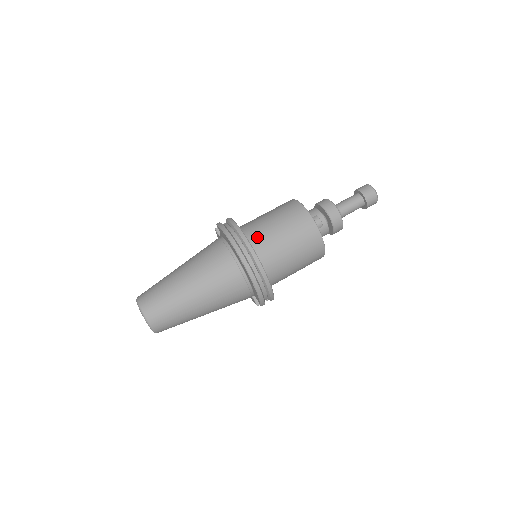
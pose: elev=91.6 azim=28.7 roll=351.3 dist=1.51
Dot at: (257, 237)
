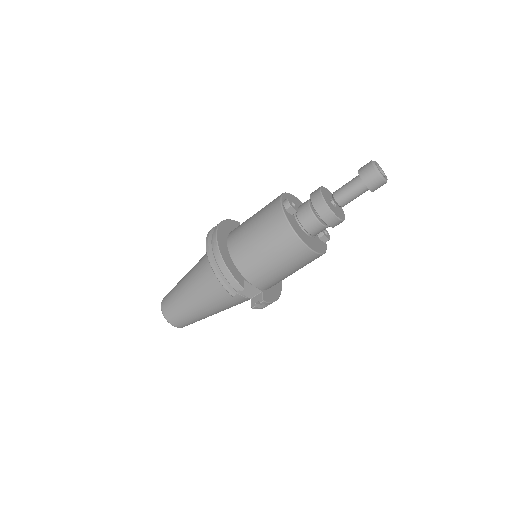
Dot at: (237, 227)
